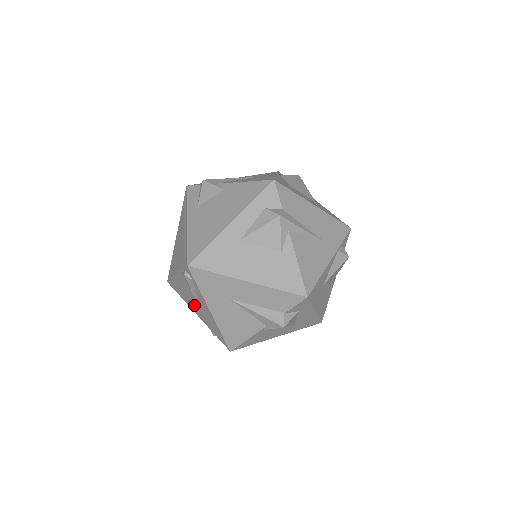
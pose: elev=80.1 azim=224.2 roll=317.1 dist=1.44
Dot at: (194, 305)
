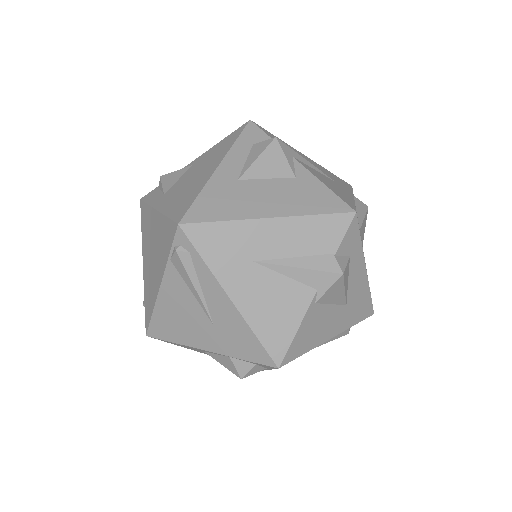
Dot at: (198, 328)
